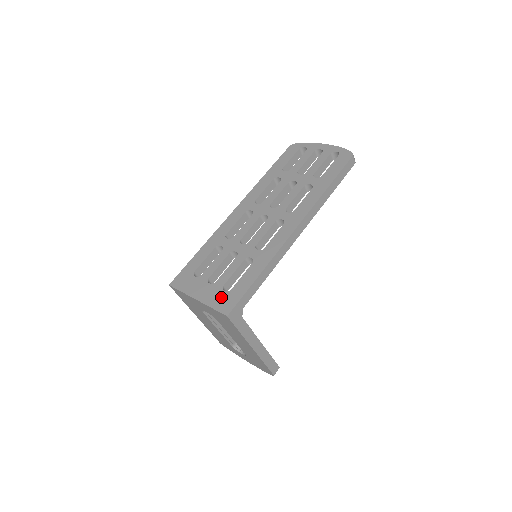
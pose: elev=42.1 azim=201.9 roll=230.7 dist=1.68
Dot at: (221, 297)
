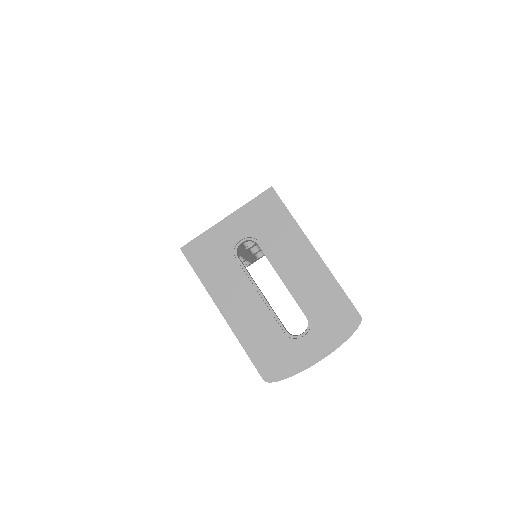
Dot at: occluded
